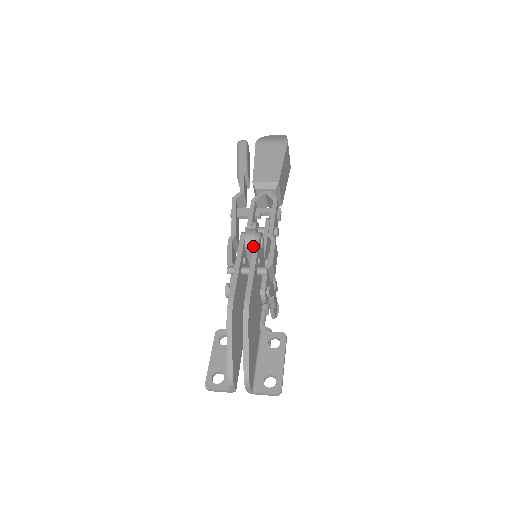
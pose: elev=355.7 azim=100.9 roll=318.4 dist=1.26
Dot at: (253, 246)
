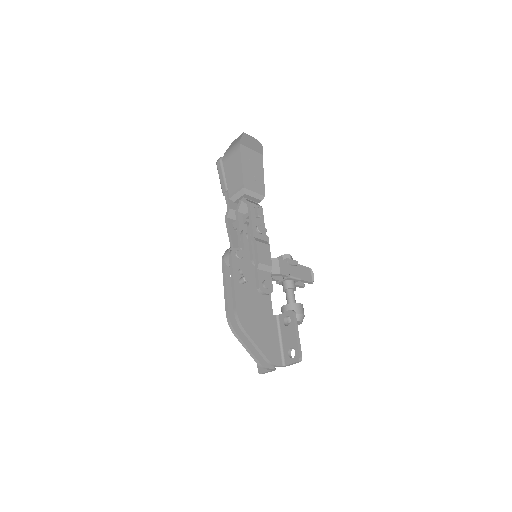
Dot at: occluded
